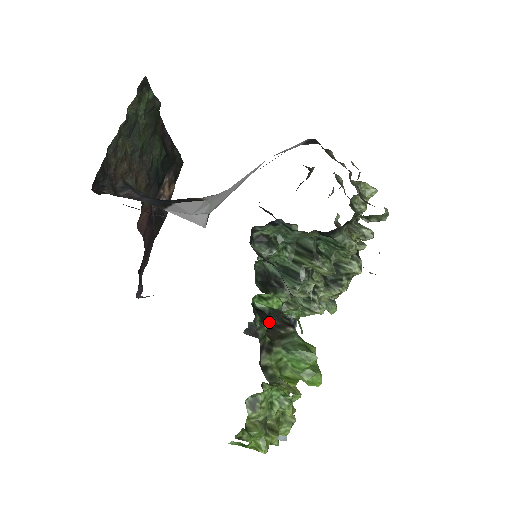
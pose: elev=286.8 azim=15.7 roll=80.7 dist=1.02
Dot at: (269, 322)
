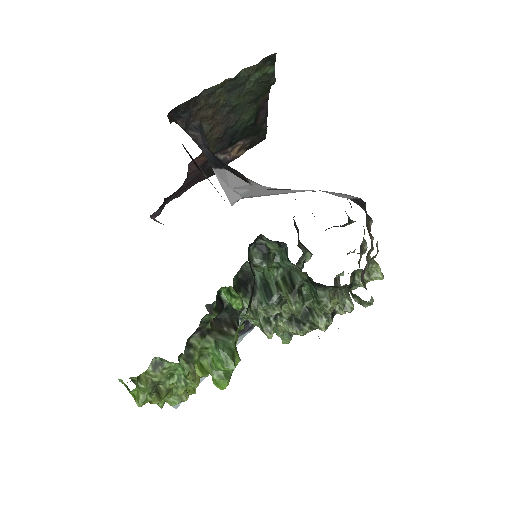
Dot at: (222, 314)
